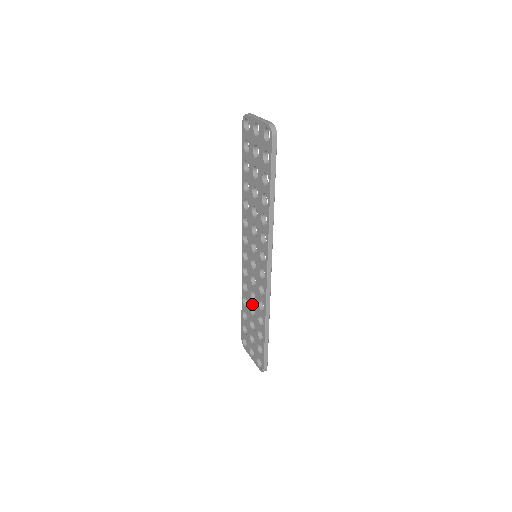
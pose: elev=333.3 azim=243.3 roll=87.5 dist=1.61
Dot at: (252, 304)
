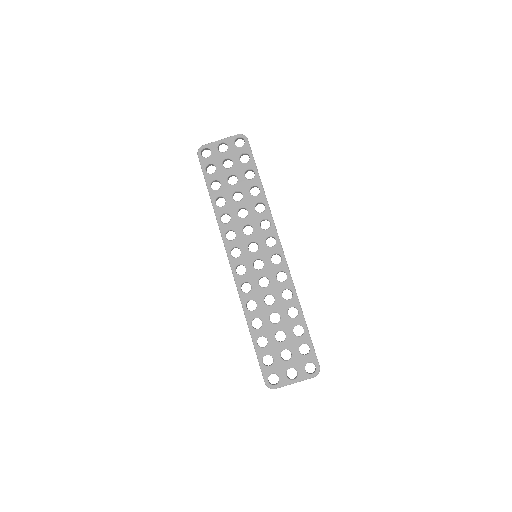
Dot at: (271, 310)
